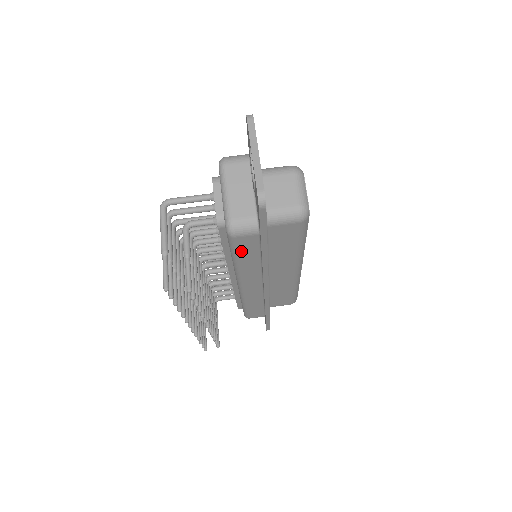
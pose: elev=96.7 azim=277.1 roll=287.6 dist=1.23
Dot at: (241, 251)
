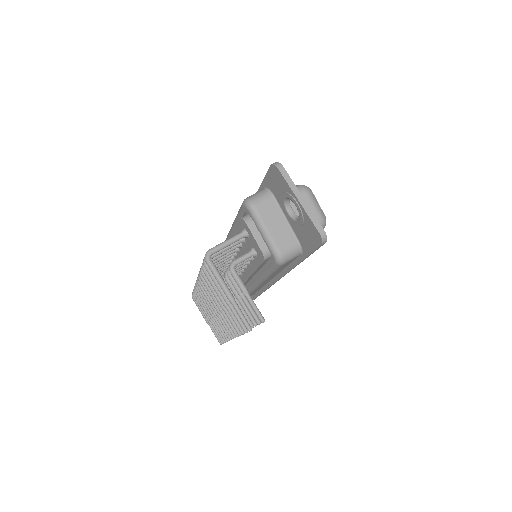
Dot at: (279, 269)
